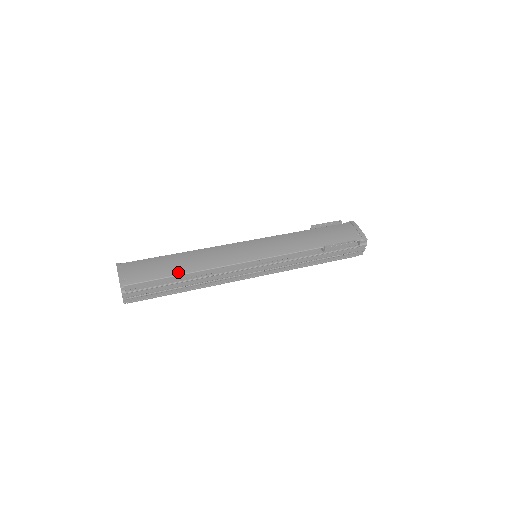
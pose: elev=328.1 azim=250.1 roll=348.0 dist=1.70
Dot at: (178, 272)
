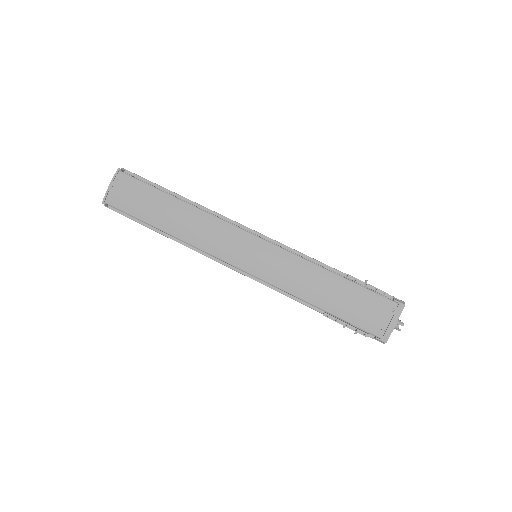
Dot at: (158, 225)
